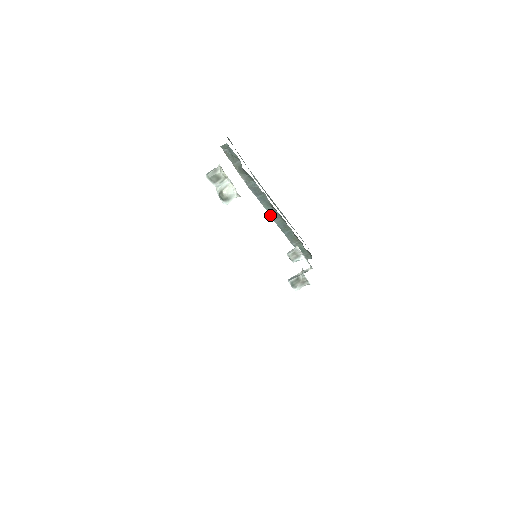
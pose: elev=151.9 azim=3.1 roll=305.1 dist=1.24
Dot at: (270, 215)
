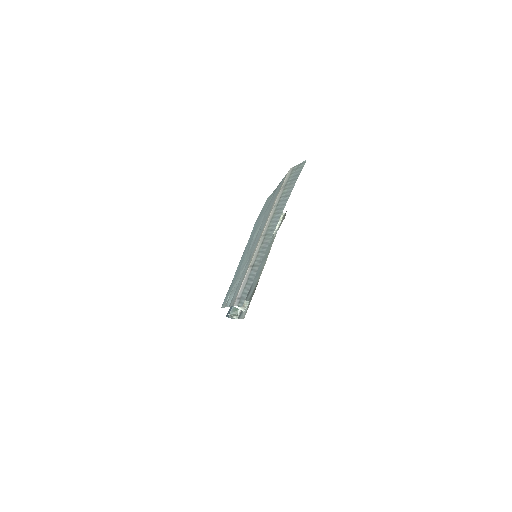
Dot at: occluded
